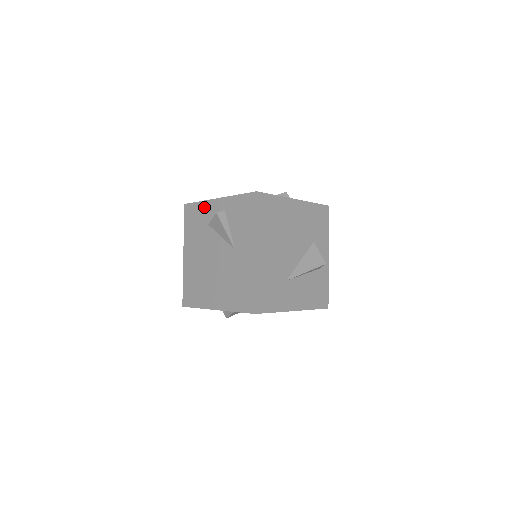
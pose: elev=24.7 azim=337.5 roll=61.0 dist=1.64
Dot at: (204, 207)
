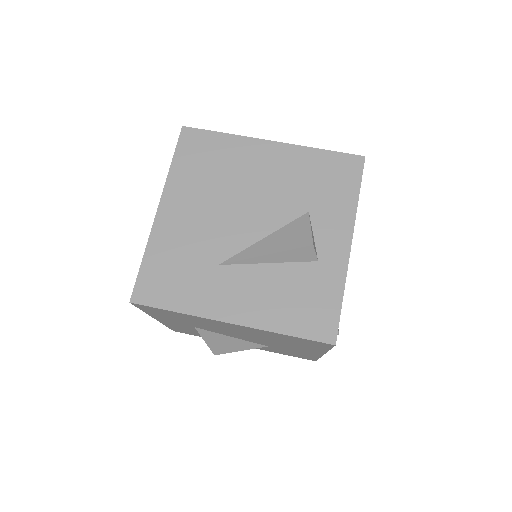
Dot at: occluded
